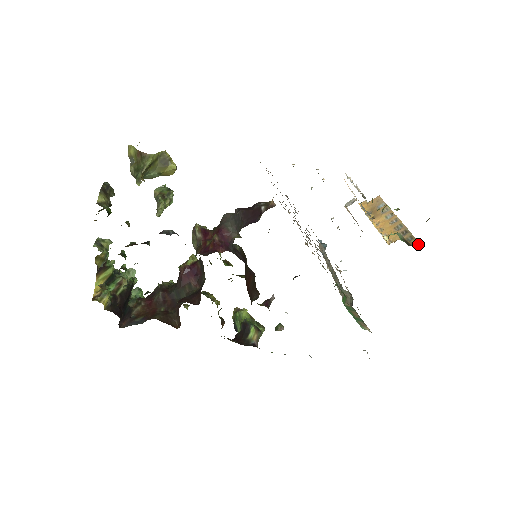
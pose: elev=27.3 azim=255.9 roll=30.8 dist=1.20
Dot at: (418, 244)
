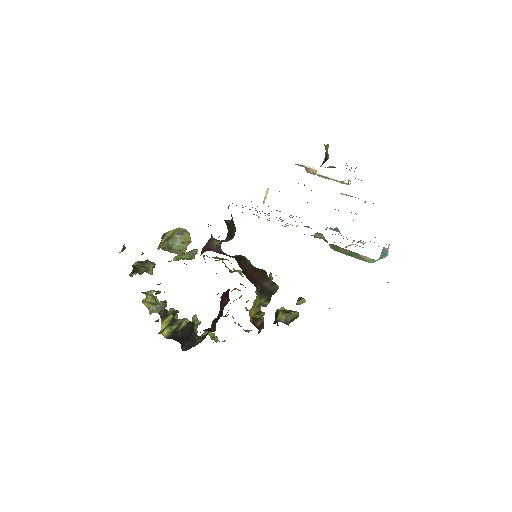
Dot at: occluded
